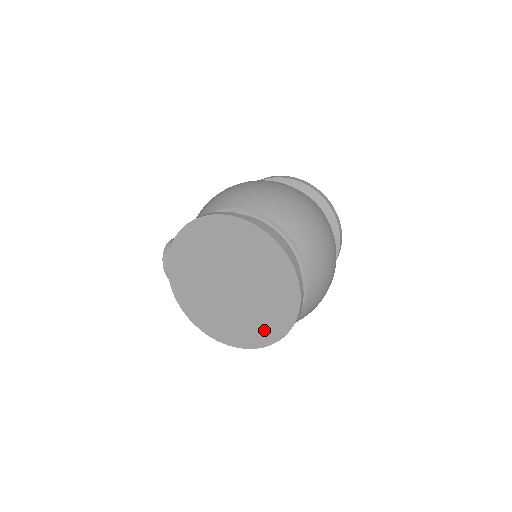
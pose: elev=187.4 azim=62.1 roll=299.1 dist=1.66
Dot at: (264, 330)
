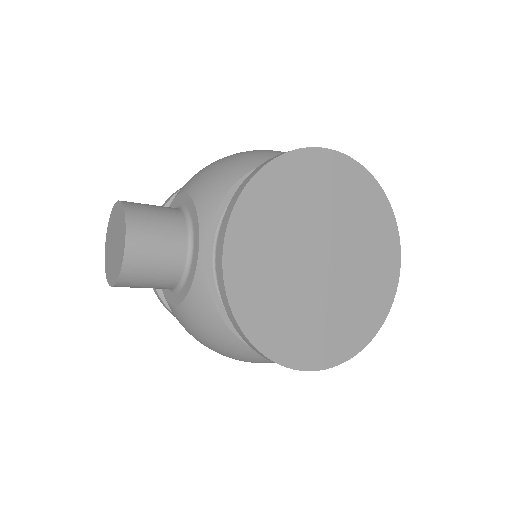
Dot at: (346, 335)
